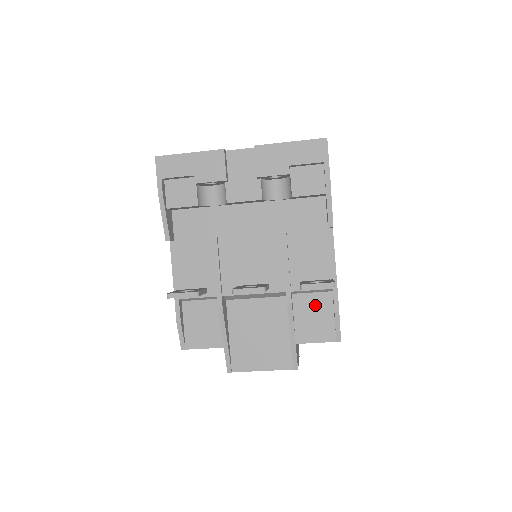
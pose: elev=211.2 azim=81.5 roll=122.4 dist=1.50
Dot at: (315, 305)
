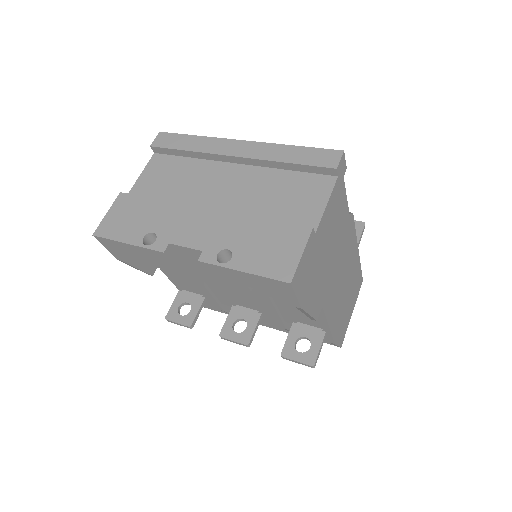
Dot at: occluded
